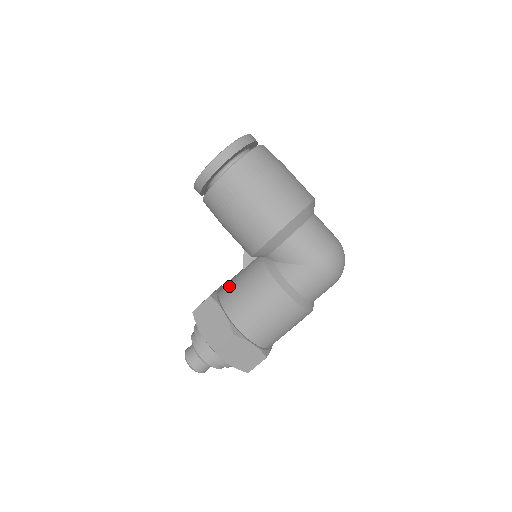
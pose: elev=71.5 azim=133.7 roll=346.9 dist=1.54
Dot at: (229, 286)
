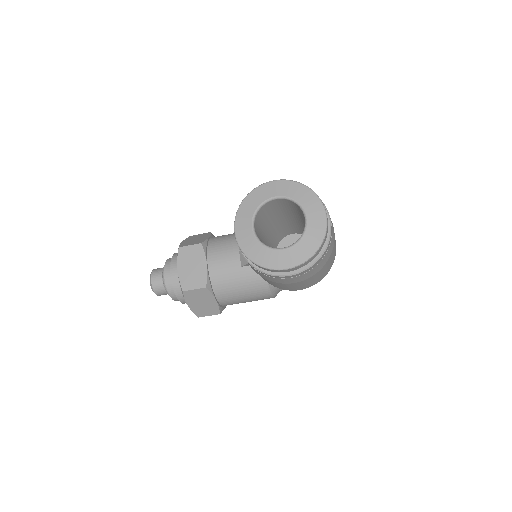
Dot at: (224, 279)
